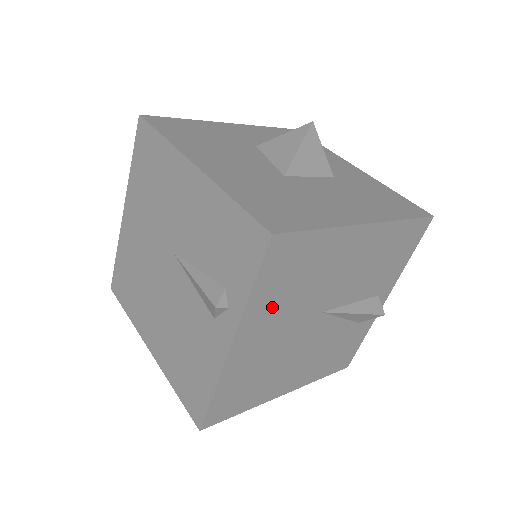
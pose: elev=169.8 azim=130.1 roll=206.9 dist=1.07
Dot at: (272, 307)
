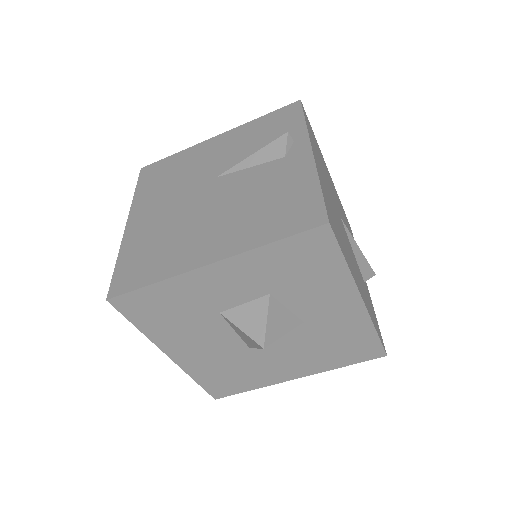
Dot at: (317, 156)
